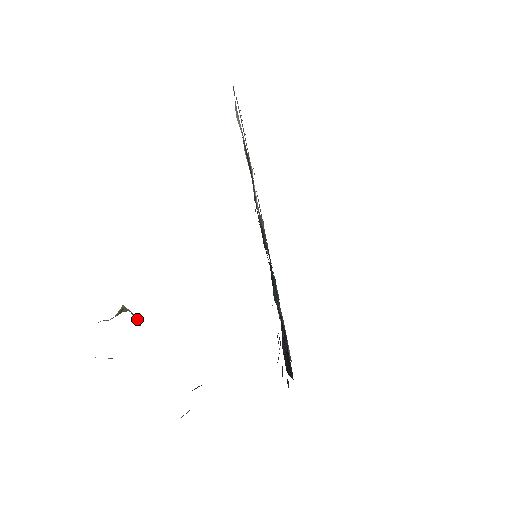
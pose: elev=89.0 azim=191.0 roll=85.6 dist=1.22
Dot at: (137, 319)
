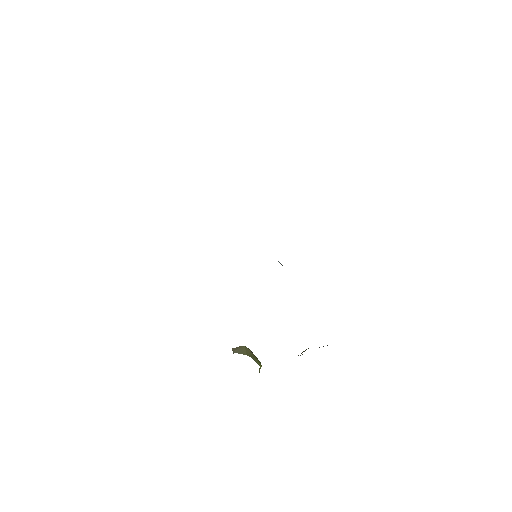
Dot at: (244, 349)
